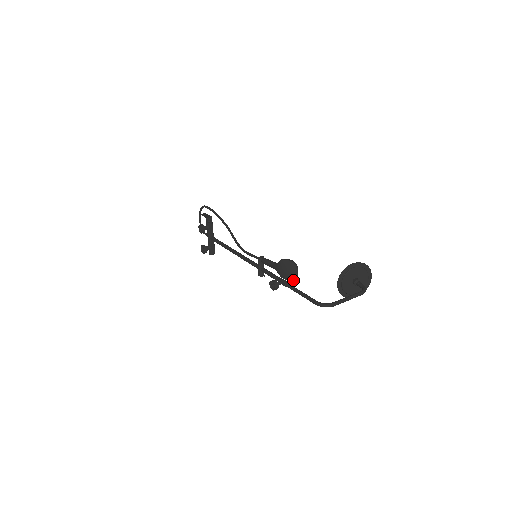
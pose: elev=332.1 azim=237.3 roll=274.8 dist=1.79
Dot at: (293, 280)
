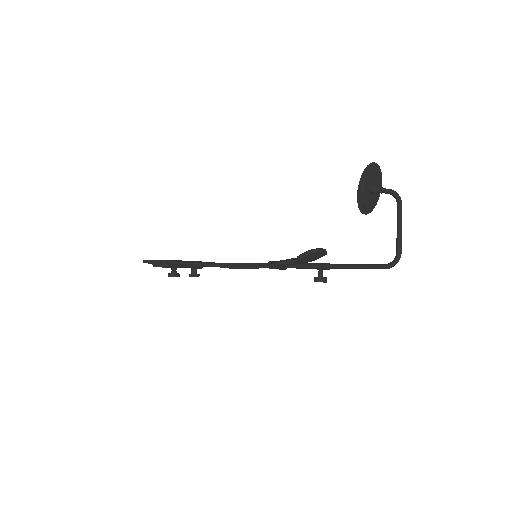
Dot at: occluded
